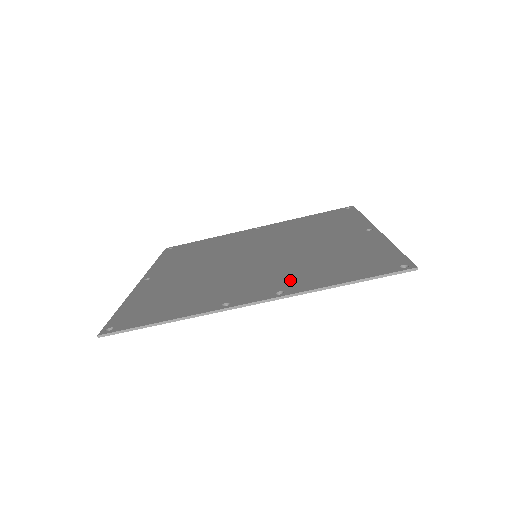
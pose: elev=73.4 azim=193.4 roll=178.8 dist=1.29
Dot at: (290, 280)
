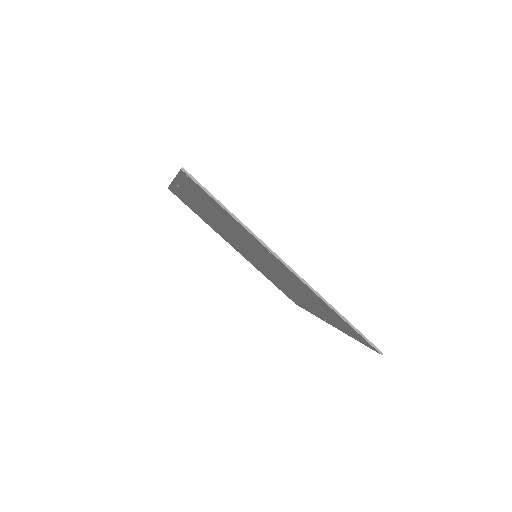
Dot at: occluded
